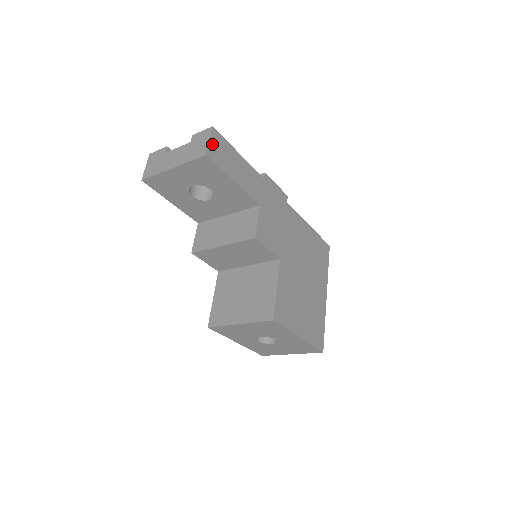
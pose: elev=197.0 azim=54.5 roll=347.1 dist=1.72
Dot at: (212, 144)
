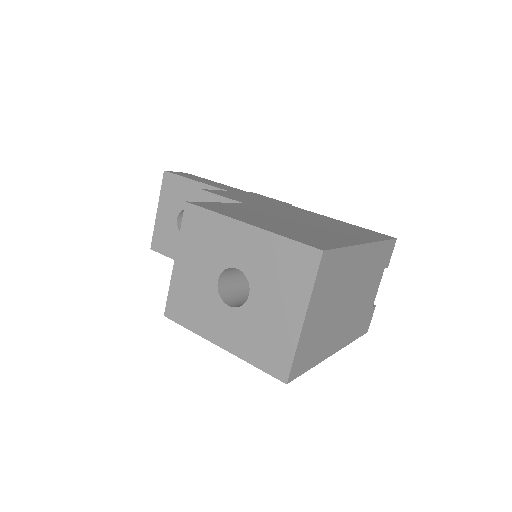
Dot at: occluded
